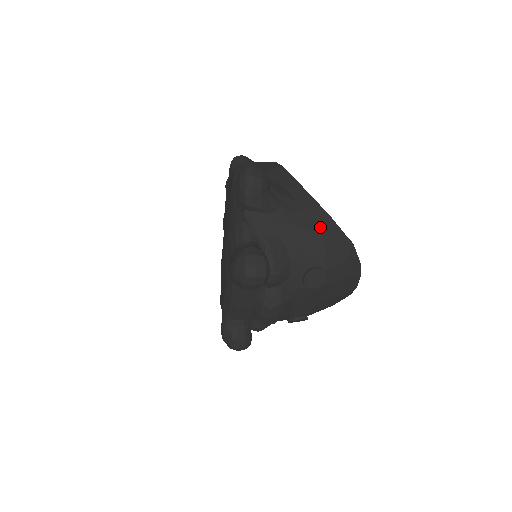
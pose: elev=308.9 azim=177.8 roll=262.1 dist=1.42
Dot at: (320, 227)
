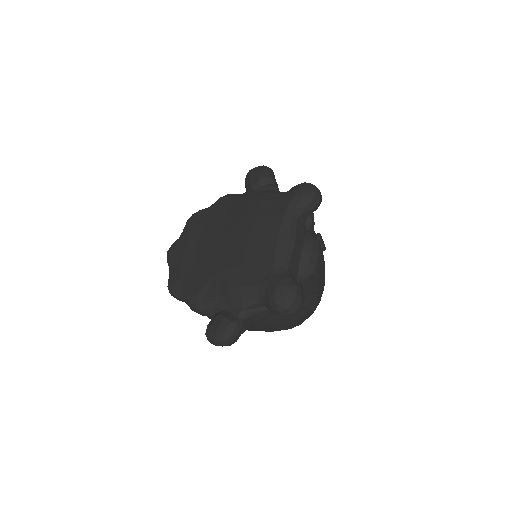
Dot at: occluded
